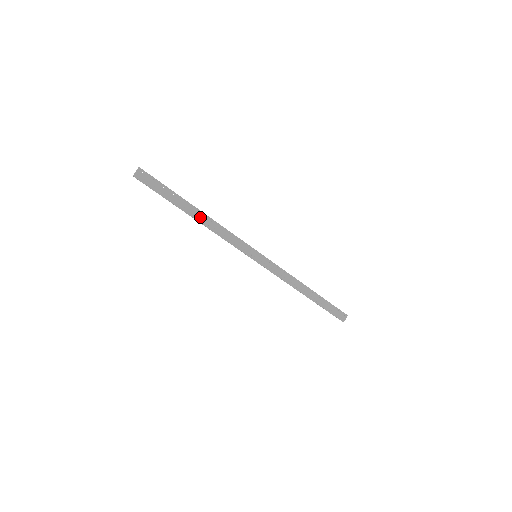
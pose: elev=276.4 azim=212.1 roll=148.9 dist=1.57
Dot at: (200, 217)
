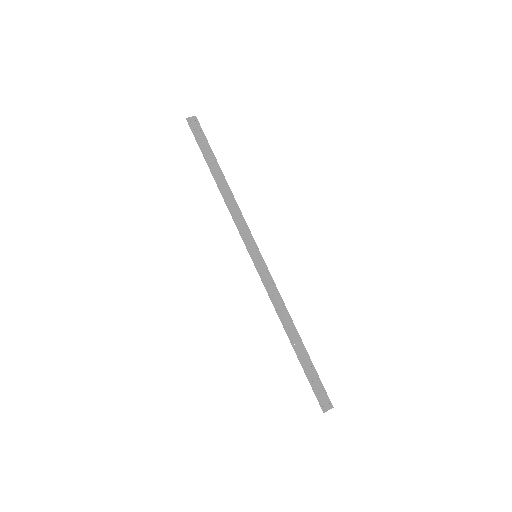
Dot at: (222, 184)
